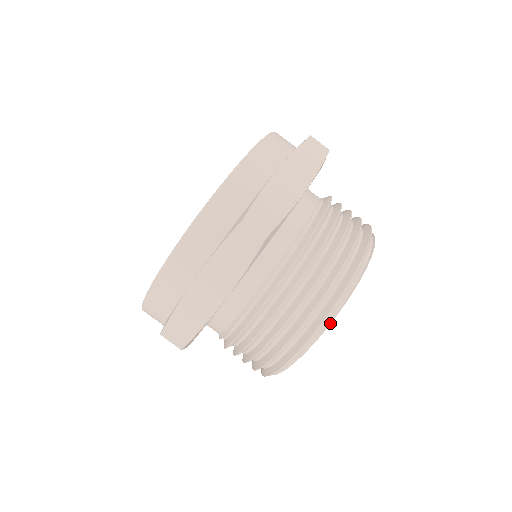
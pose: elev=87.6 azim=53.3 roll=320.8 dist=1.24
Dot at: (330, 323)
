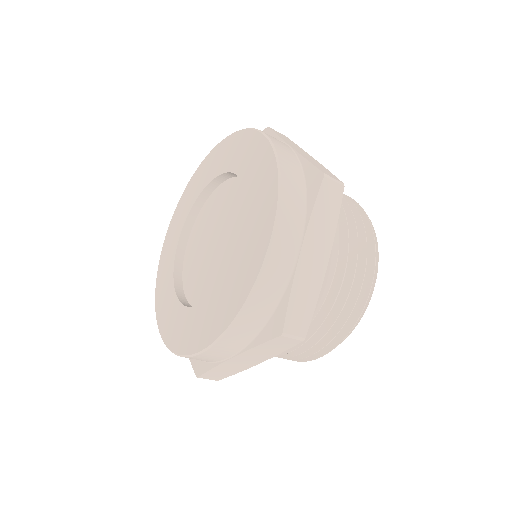
Dot at: occluded
